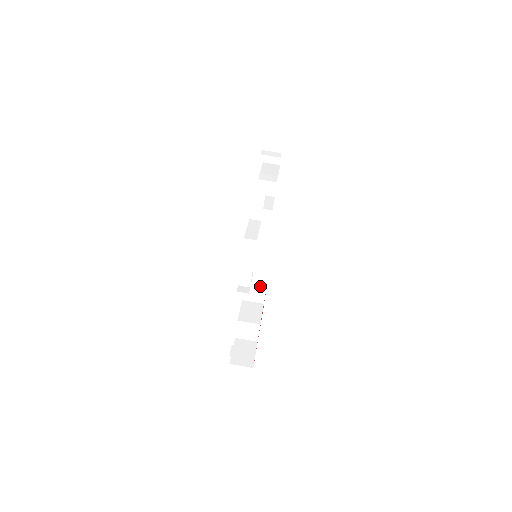
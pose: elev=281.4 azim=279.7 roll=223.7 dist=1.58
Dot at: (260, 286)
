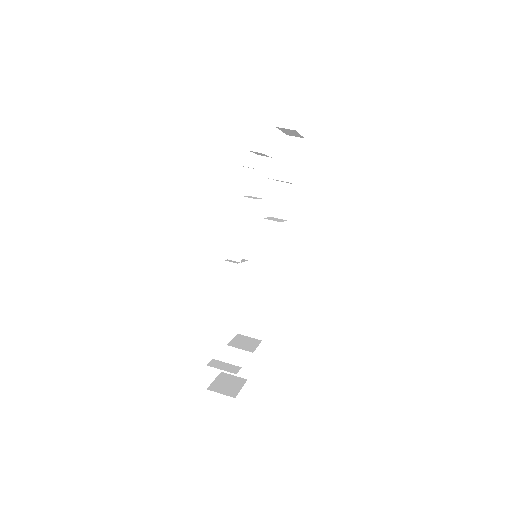
Dot at: (260, 315)
